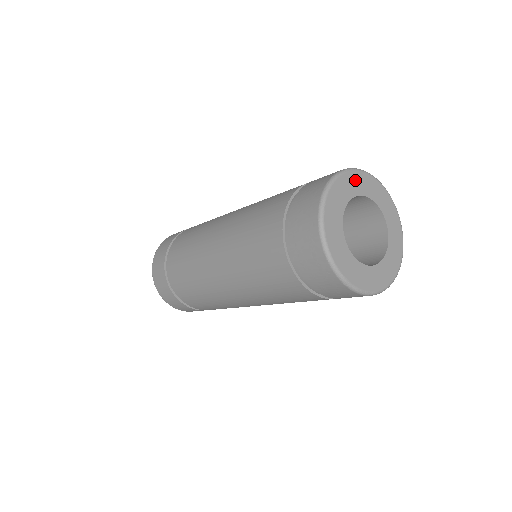
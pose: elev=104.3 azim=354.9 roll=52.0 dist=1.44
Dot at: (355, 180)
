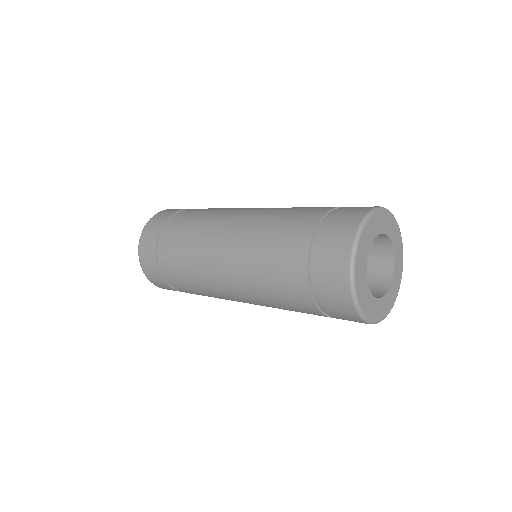
Dot at: (379, 220)
